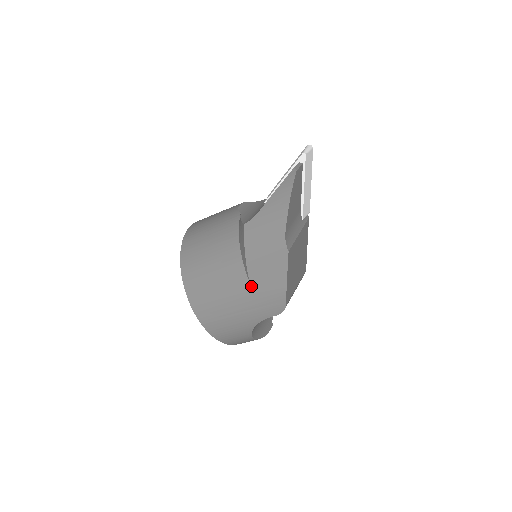
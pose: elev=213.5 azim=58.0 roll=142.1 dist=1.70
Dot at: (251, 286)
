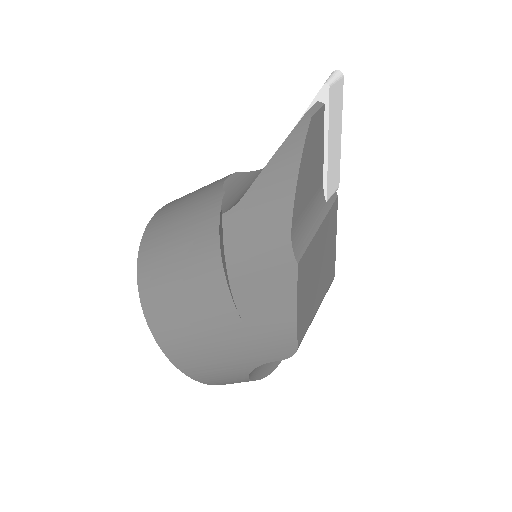
Dot at: (239, 316)
